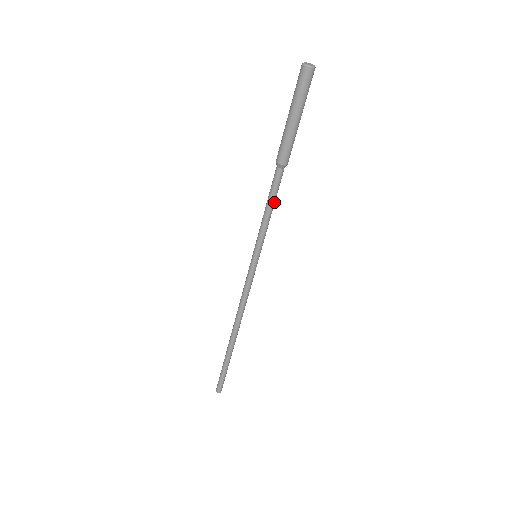
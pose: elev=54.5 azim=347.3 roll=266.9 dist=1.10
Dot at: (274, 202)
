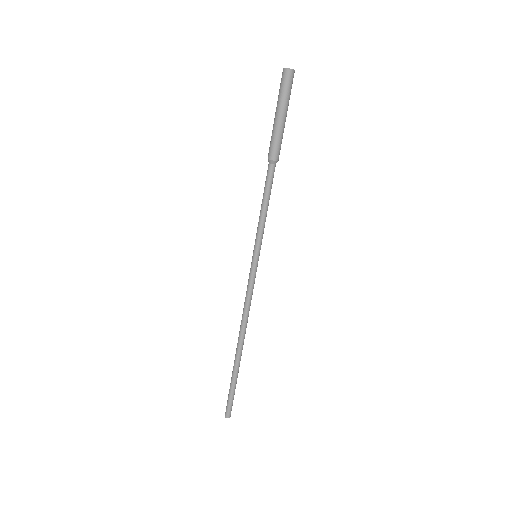
Dot at: (268, 198)
